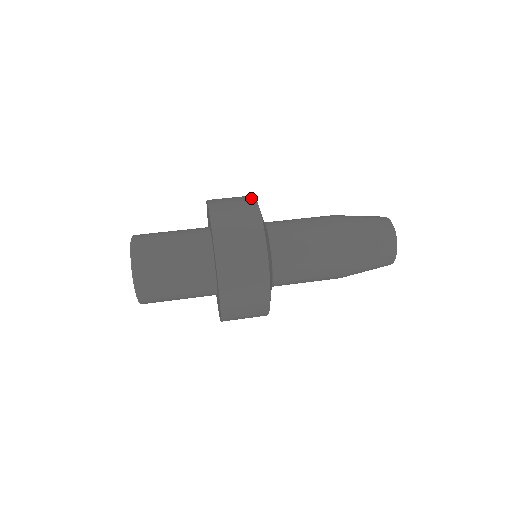
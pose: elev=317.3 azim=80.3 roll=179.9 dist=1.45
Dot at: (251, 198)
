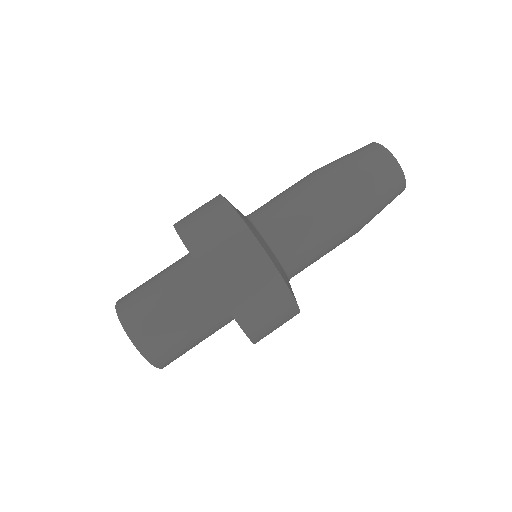
Dot at: (230, 213)
